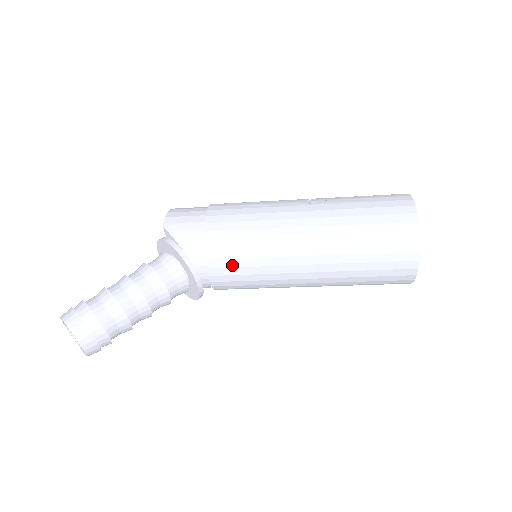
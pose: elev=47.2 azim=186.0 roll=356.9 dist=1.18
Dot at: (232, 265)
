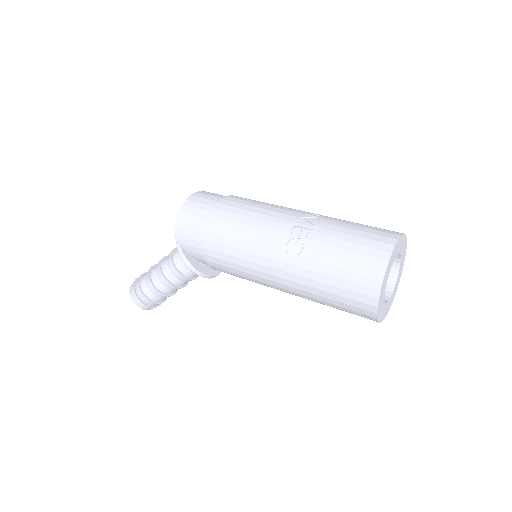
Dot at: occluded
